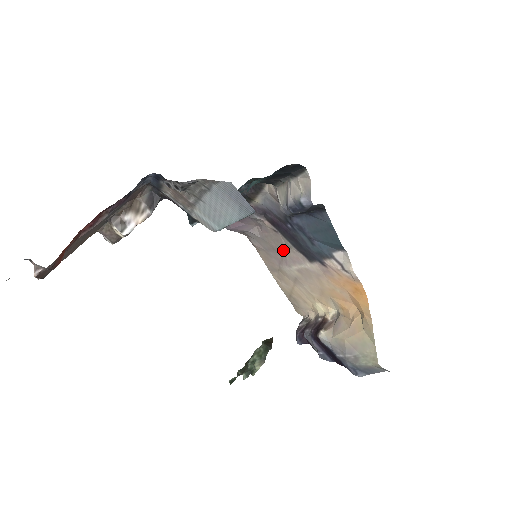
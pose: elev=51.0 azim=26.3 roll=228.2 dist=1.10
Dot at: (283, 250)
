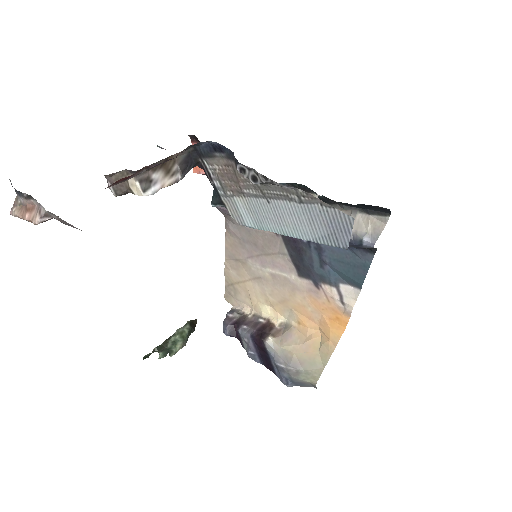
Dot at: (269, 251)
